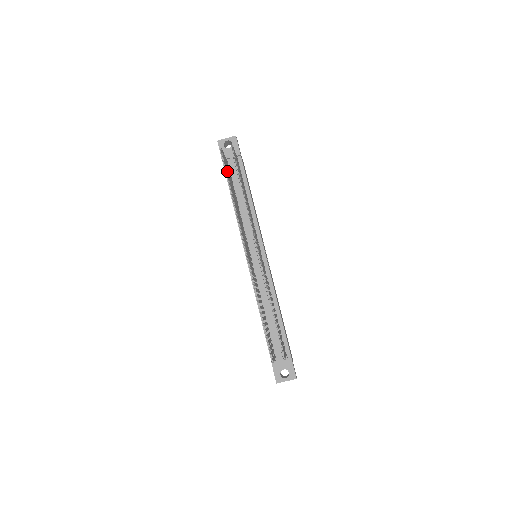
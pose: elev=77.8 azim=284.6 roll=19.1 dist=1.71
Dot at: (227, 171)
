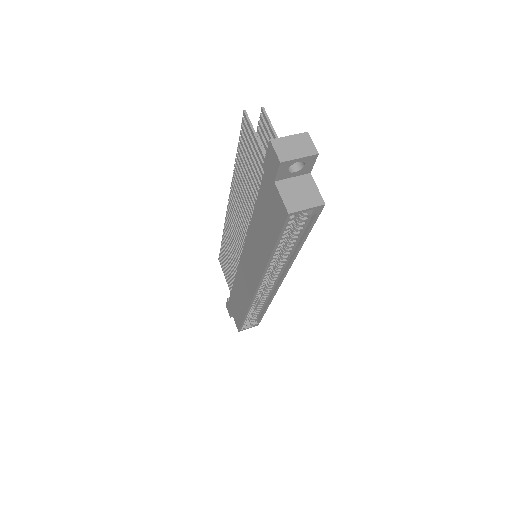
Dot at: occluded
